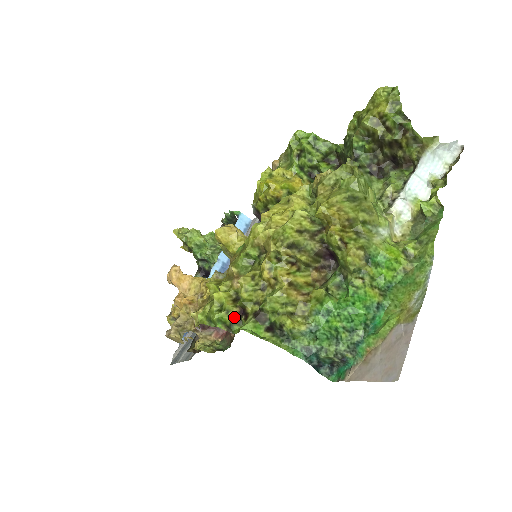
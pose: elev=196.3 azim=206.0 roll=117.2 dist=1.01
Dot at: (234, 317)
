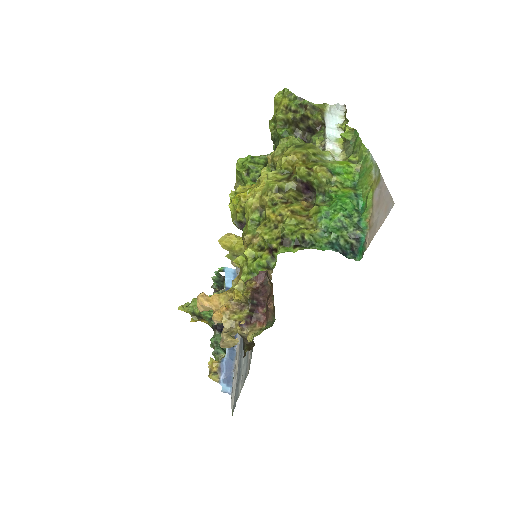
Dot at: (267, 257)
